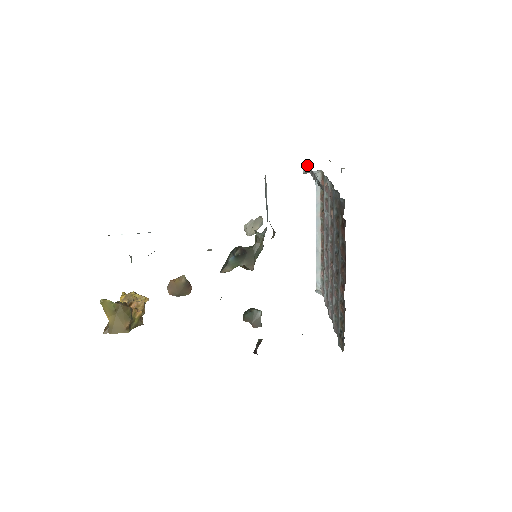
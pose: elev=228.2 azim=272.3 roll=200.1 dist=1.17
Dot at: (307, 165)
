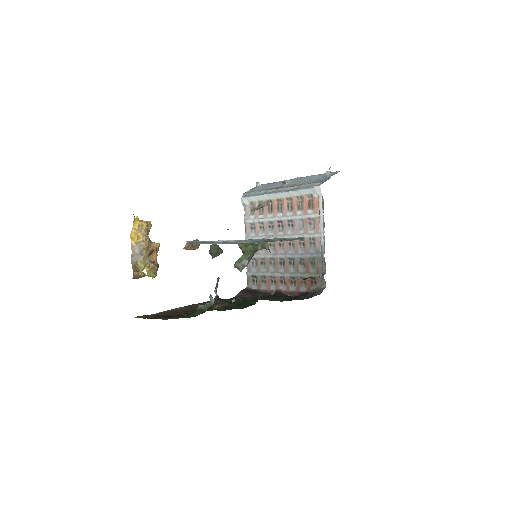
Dot at: (321, 194)
